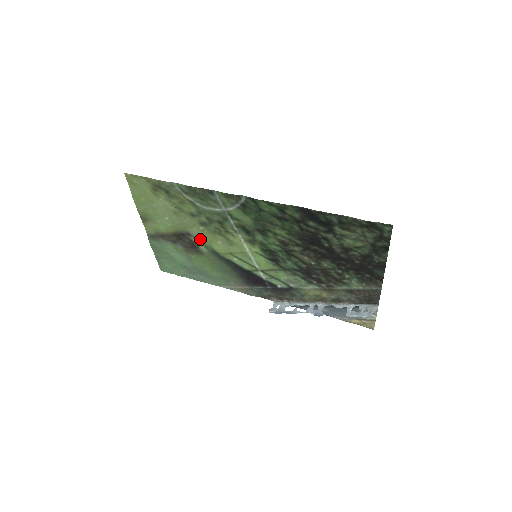
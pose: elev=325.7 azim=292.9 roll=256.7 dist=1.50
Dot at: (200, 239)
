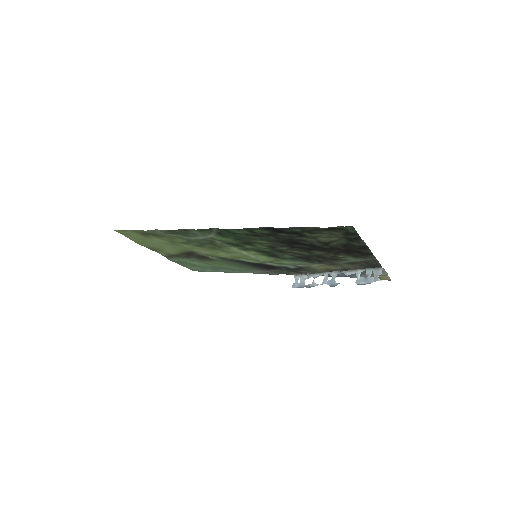
Dot at: (204, 254)
